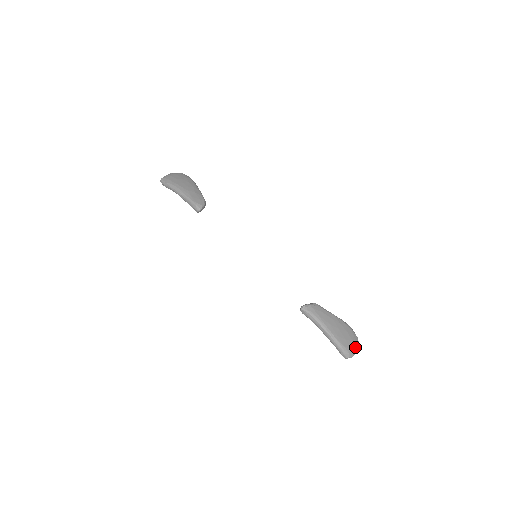
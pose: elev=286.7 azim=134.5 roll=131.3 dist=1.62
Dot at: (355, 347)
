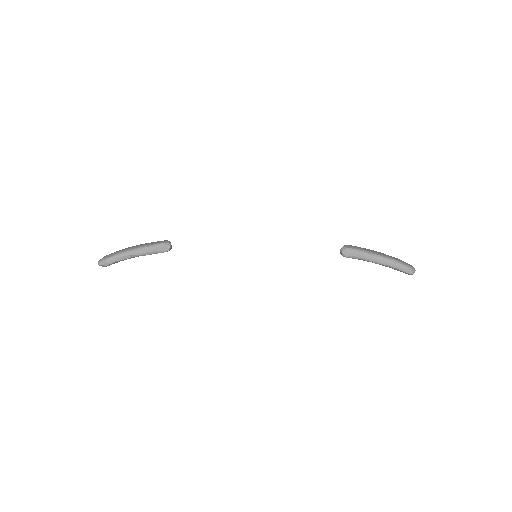
Dot at: occluded
